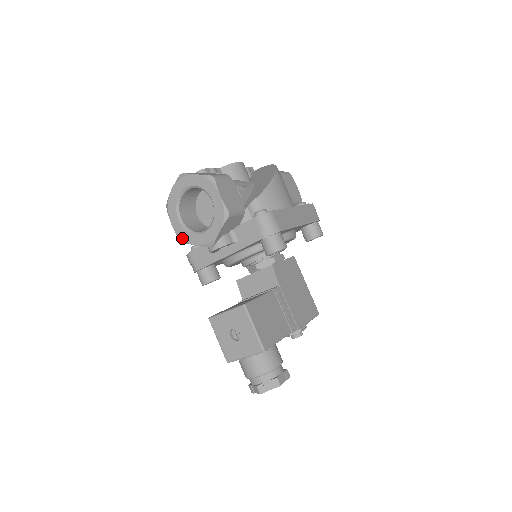
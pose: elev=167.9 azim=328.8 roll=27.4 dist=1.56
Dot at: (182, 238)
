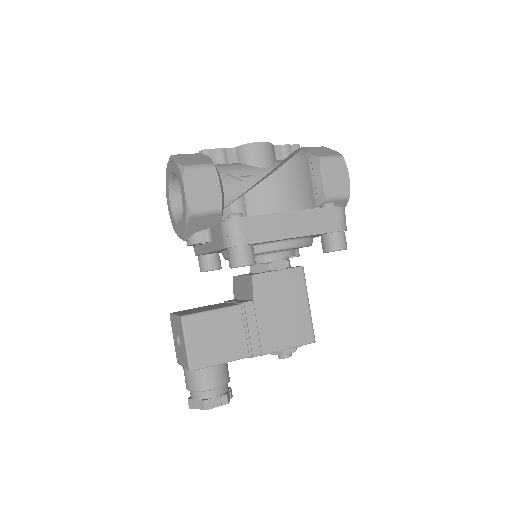
Dot at: (172, 222)
